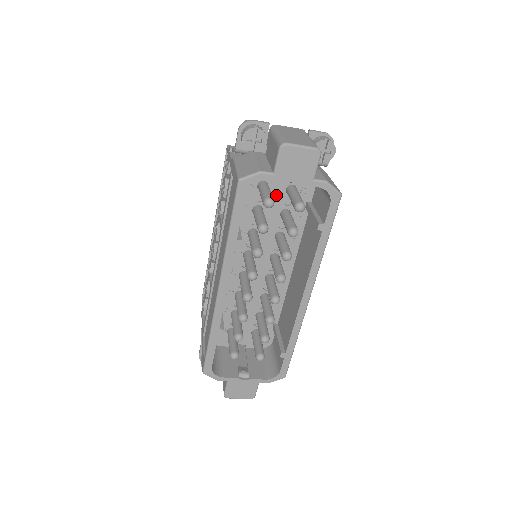
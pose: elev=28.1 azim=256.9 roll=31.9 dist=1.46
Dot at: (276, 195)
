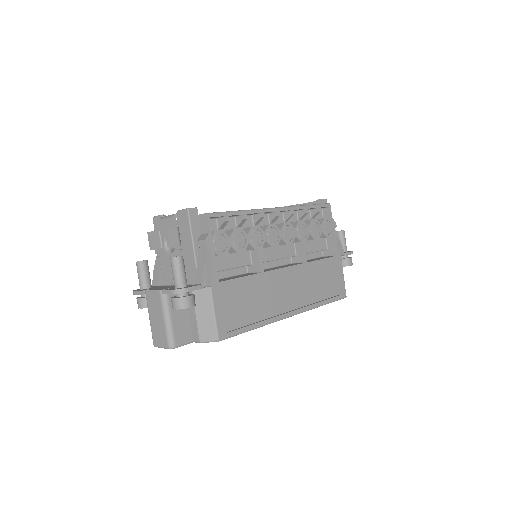
Dot at: occluded
